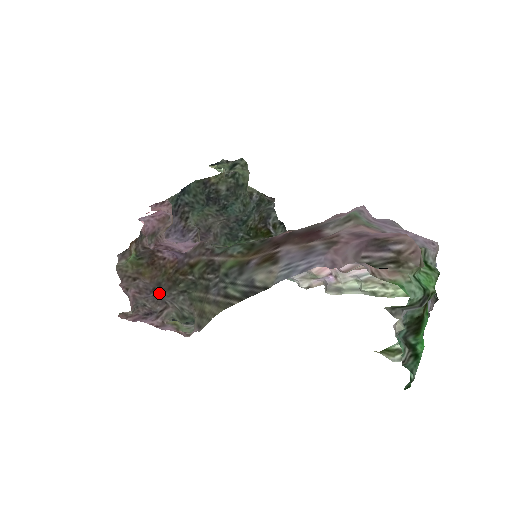
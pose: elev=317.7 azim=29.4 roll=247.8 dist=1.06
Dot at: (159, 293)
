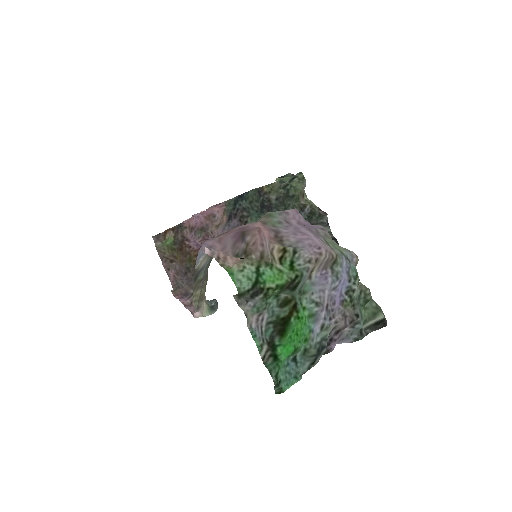
Dot at: (190, 277)
